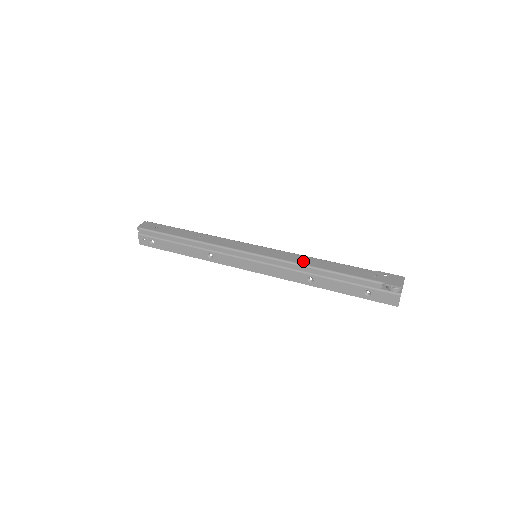
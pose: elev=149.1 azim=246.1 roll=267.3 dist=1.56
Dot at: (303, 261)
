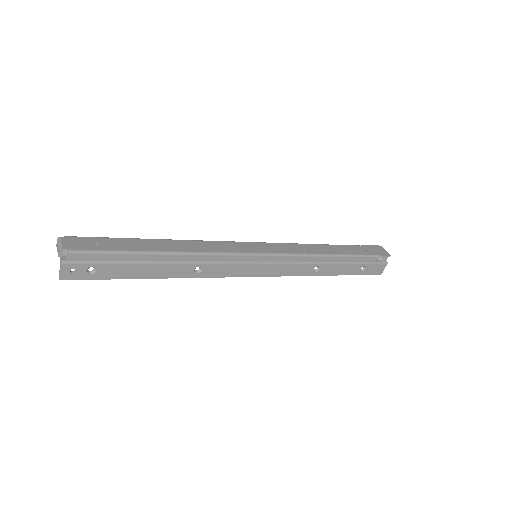
Dot at: (310, 250)
